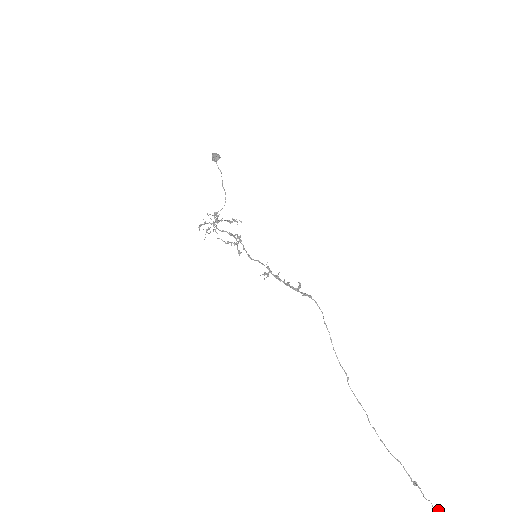
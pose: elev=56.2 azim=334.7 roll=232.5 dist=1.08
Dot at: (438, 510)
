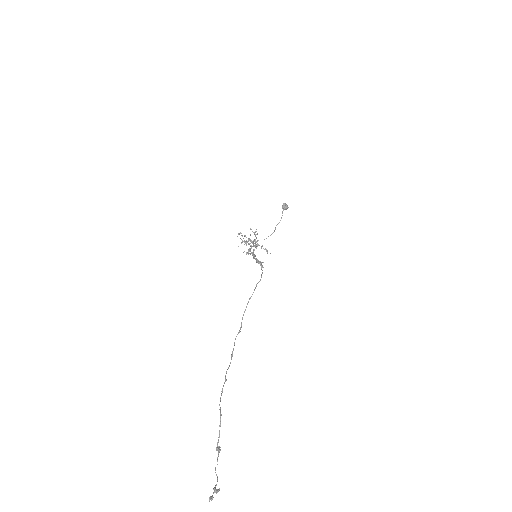
Dot at: (217, 489)
